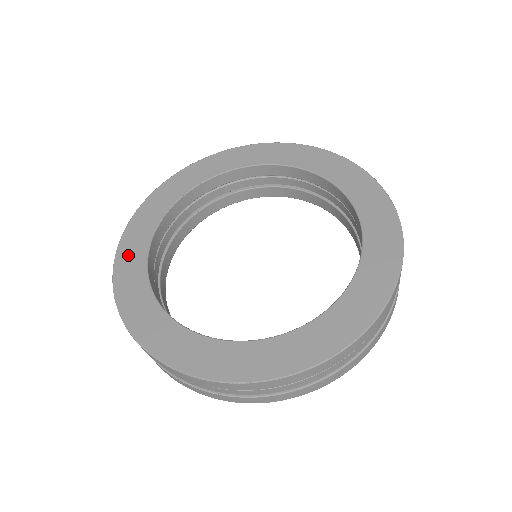
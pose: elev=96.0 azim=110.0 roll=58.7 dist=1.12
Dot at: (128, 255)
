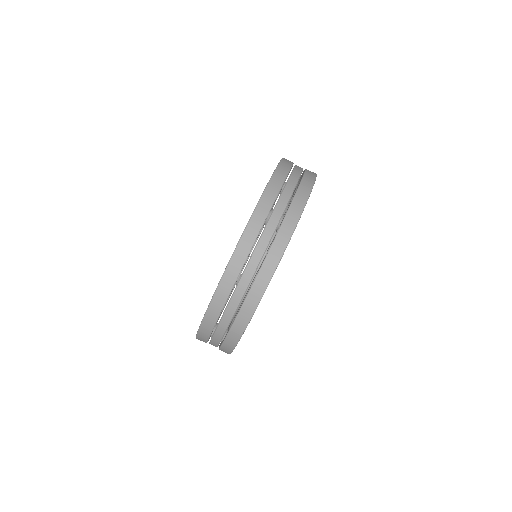
Dot at: occluded
